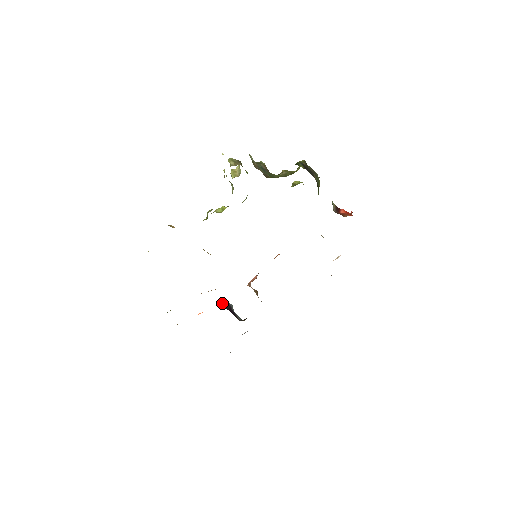
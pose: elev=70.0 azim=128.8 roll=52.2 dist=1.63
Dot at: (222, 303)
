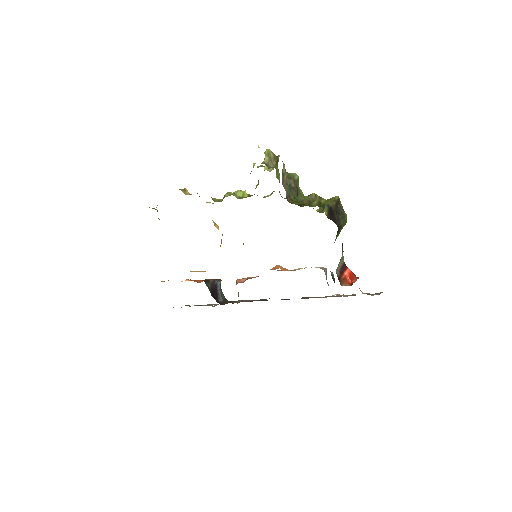
Dot at: (210, 280)
